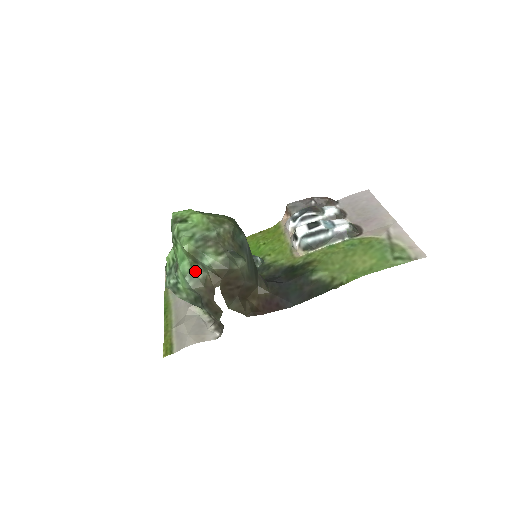
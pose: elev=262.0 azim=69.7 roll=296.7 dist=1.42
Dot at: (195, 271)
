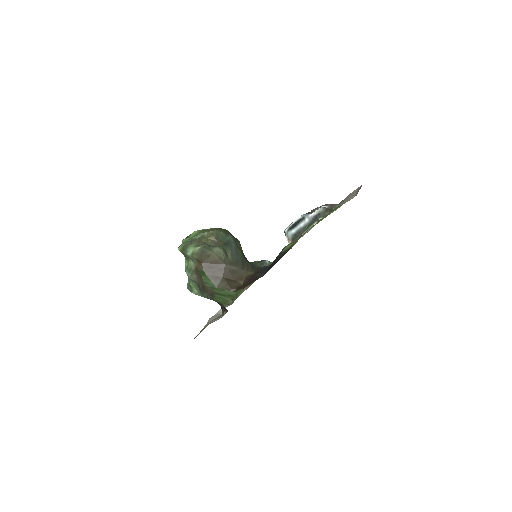
Dot at: (190, 265)
